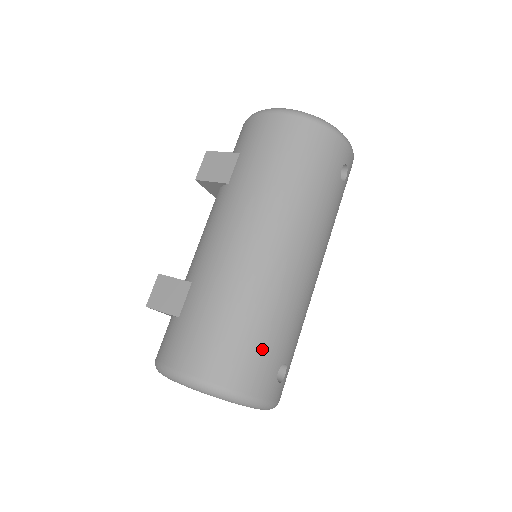
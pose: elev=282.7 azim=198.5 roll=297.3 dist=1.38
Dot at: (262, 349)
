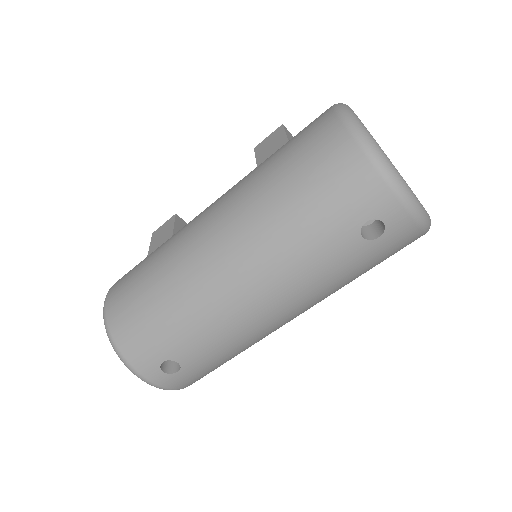
Dot at: (153, 330)
